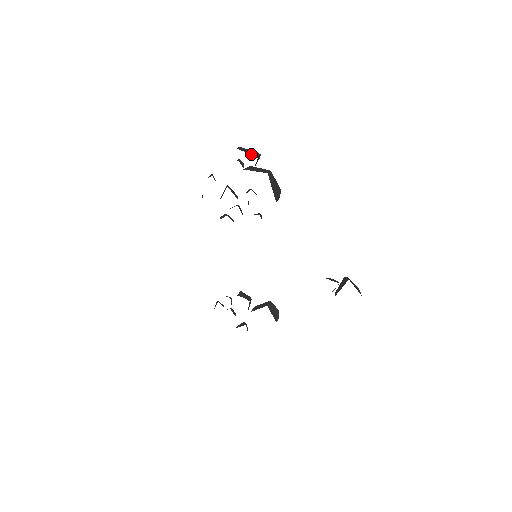
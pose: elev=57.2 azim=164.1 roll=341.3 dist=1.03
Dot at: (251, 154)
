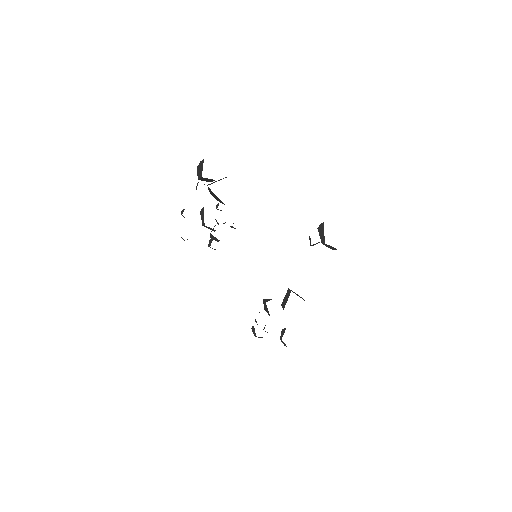
Dot at: occluded
